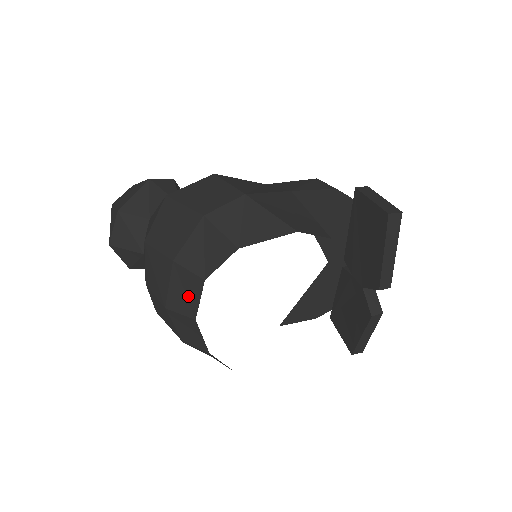
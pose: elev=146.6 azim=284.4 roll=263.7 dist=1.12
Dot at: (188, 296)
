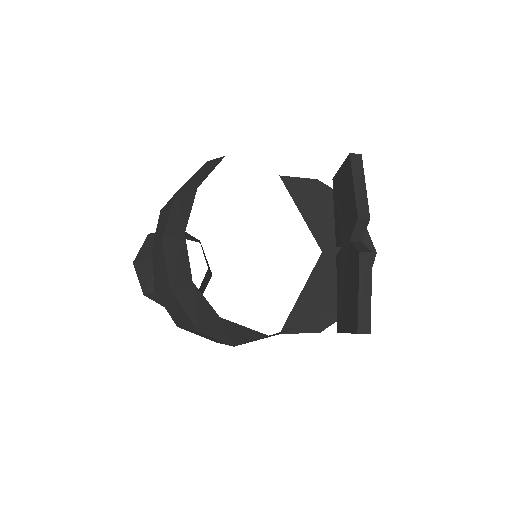
Dot at: (183, 214)
